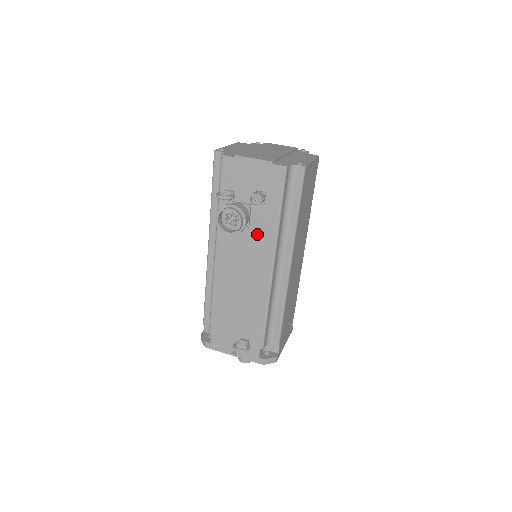
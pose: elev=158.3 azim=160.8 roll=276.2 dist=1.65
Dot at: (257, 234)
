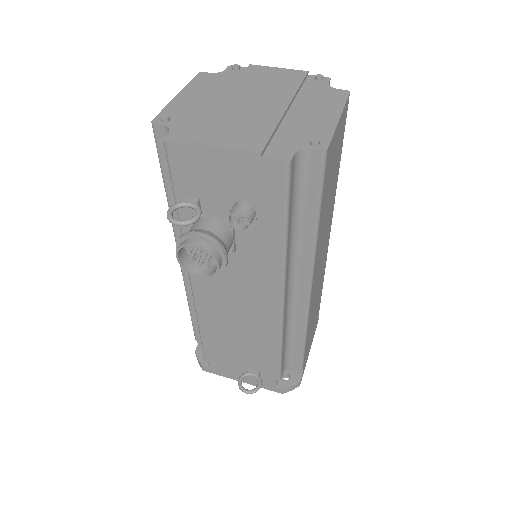
Dot at: (250, 259)
